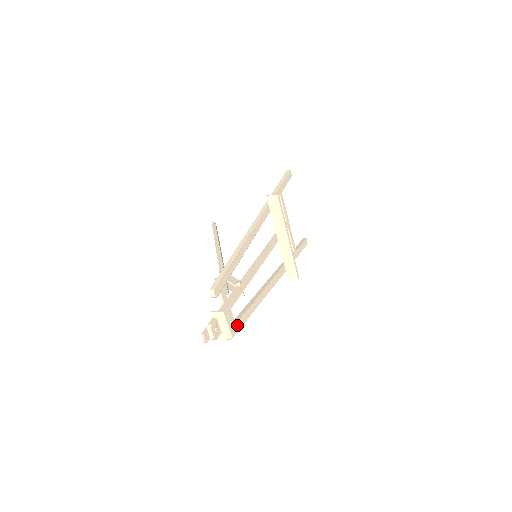
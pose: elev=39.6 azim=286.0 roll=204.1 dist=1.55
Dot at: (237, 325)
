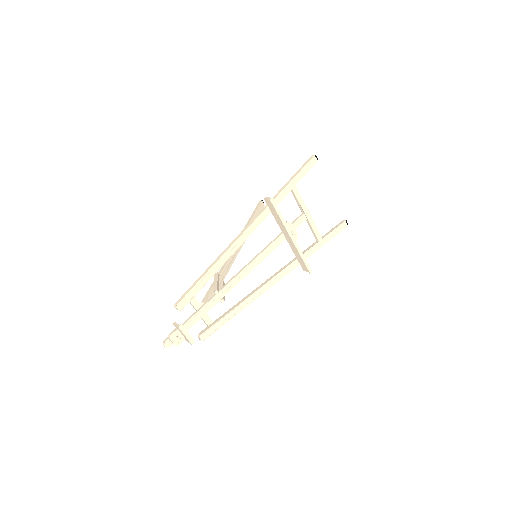
Dot at: (213, 328)
